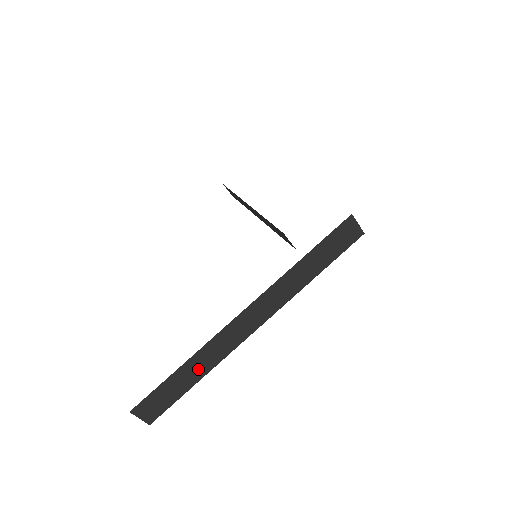
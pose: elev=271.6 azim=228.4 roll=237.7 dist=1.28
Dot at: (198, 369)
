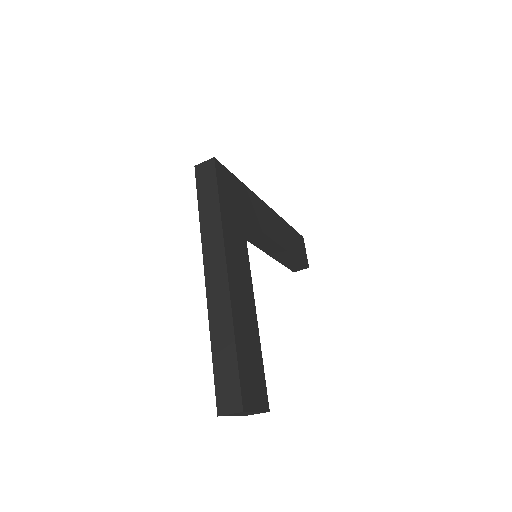
Dot at: (224, 336)
